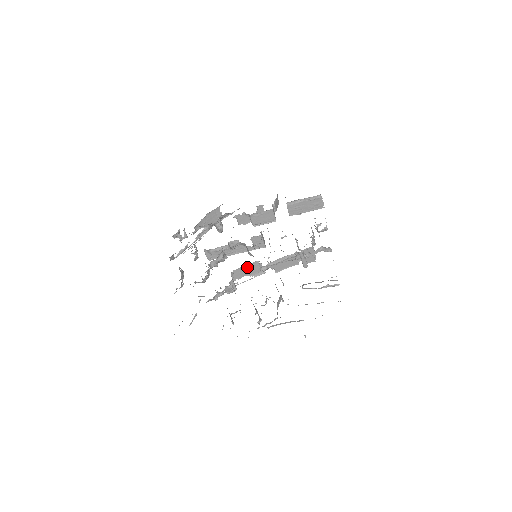
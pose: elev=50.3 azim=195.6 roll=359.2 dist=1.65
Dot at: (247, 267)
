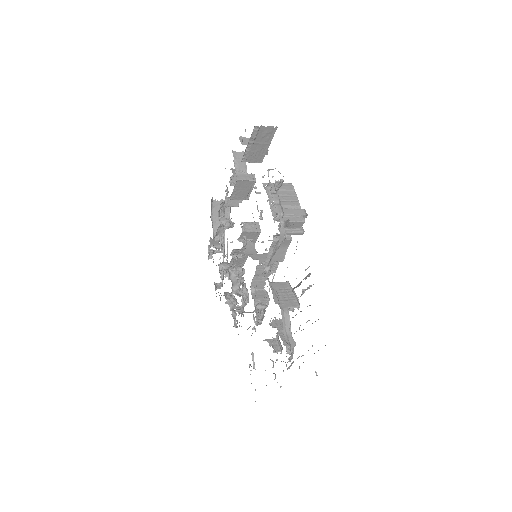
Dot at: (257, 275)
